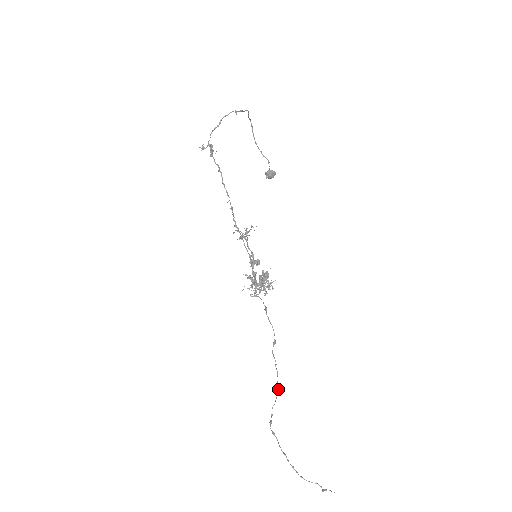
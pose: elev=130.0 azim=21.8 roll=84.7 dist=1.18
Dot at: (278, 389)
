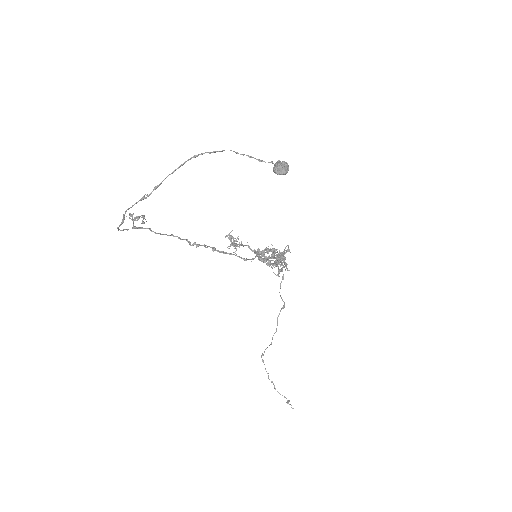
Dot at: (271, 343)
